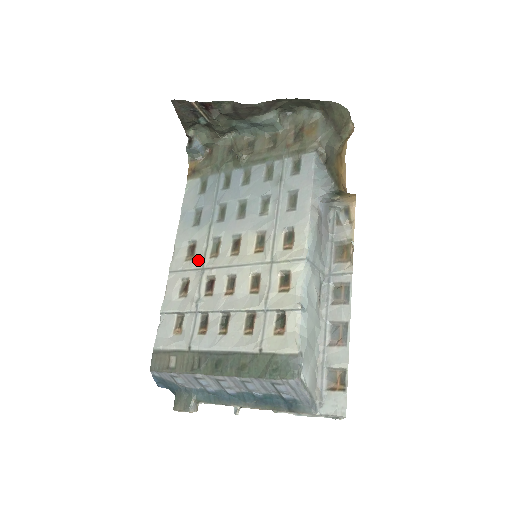
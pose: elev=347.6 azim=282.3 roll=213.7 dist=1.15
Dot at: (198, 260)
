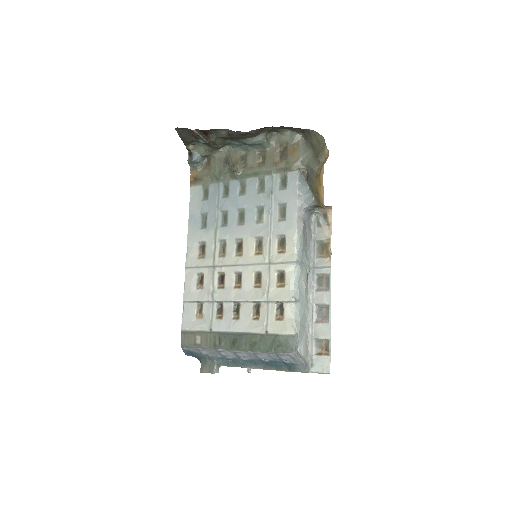
Dot at: (209, 259)
